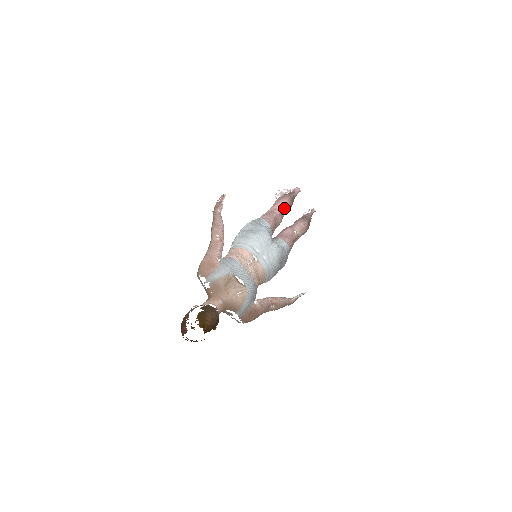
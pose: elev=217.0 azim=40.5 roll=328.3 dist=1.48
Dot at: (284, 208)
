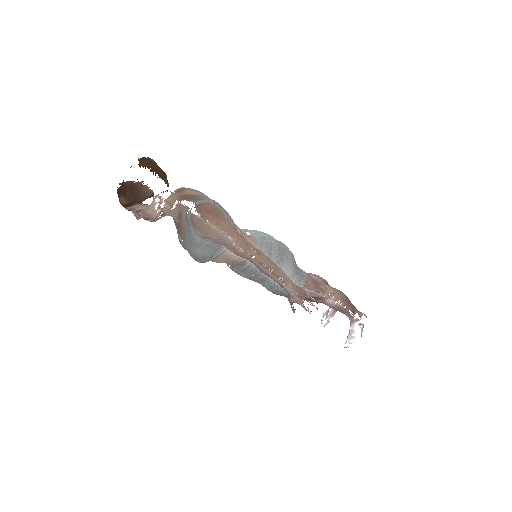
Dot at: (313, 275)
